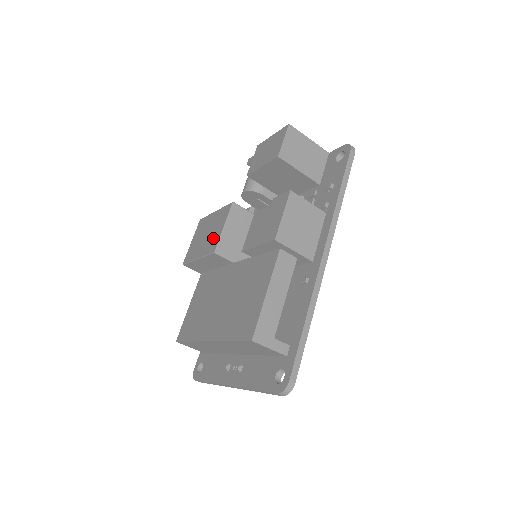
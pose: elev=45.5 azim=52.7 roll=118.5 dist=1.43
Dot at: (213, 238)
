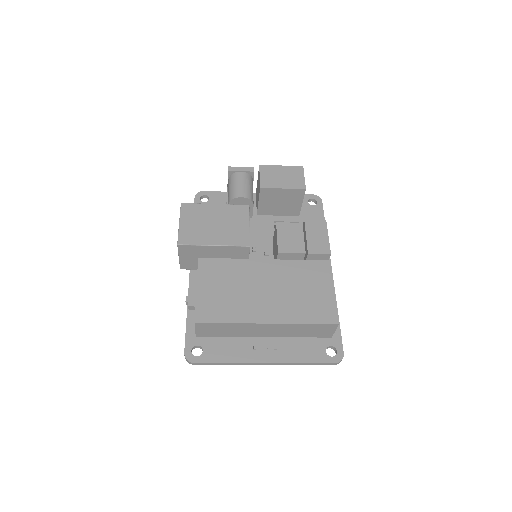
Dot at: (236, 231)
